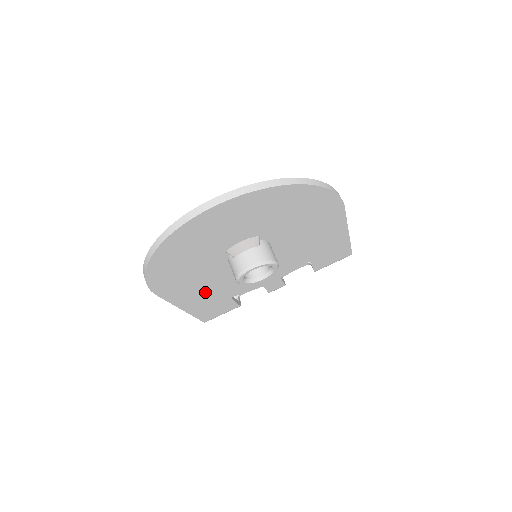
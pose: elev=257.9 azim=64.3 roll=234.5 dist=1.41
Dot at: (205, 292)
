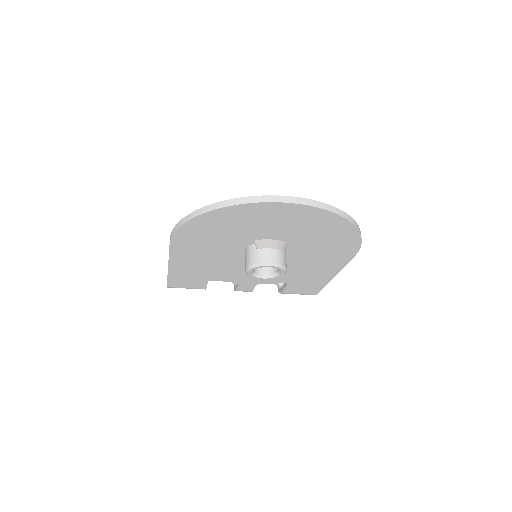
Dot at: (201, 263)
